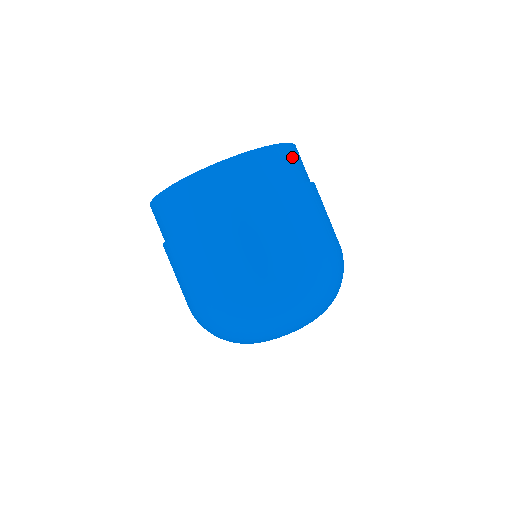
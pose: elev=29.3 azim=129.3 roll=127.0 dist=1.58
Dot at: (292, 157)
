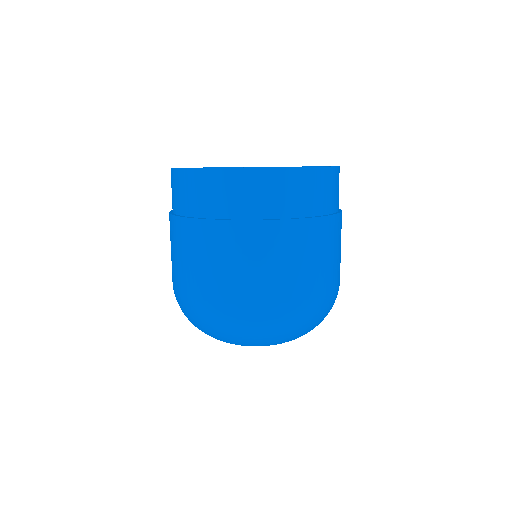
Dot at: occluded
